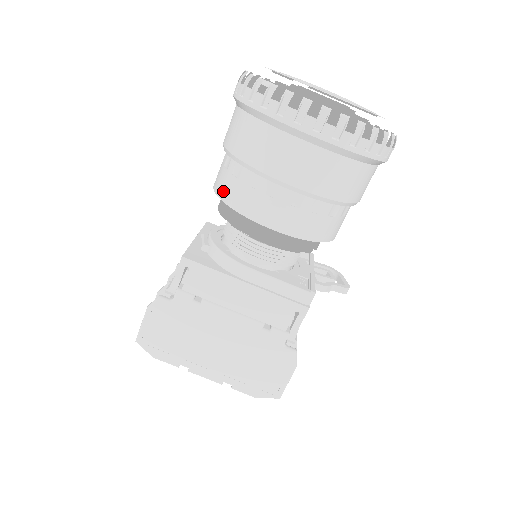
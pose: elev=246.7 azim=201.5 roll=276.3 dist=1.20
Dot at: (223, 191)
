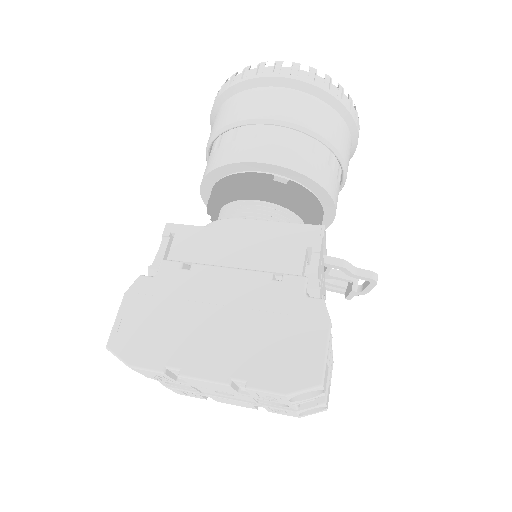
Dot at: (207, 169)
